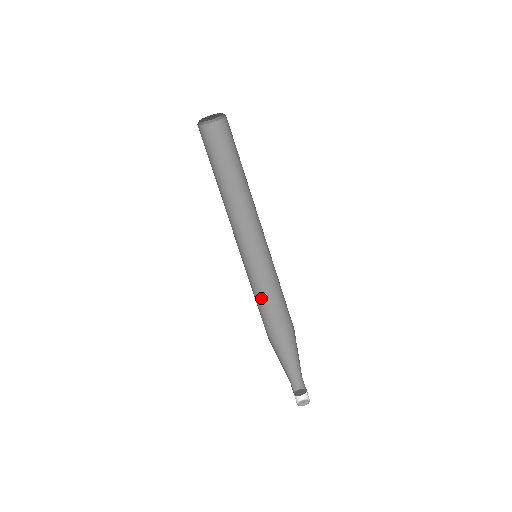
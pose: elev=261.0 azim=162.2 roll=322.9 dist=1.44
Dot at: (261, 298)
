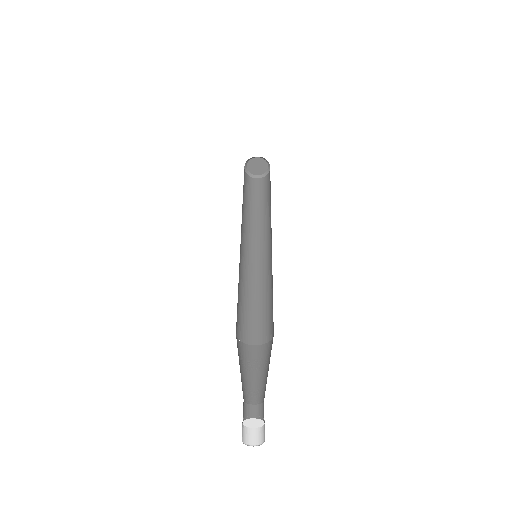
Dot at: (240, 301)
